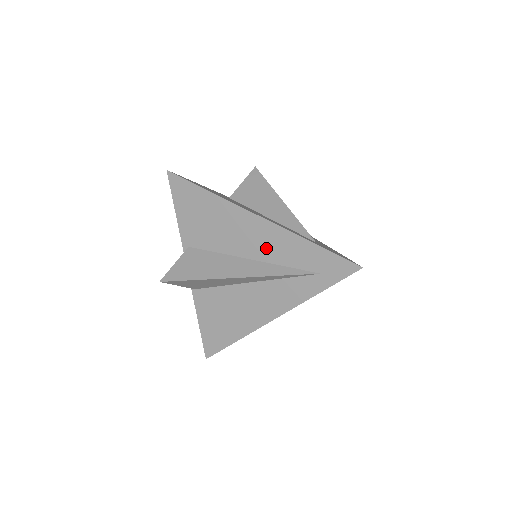
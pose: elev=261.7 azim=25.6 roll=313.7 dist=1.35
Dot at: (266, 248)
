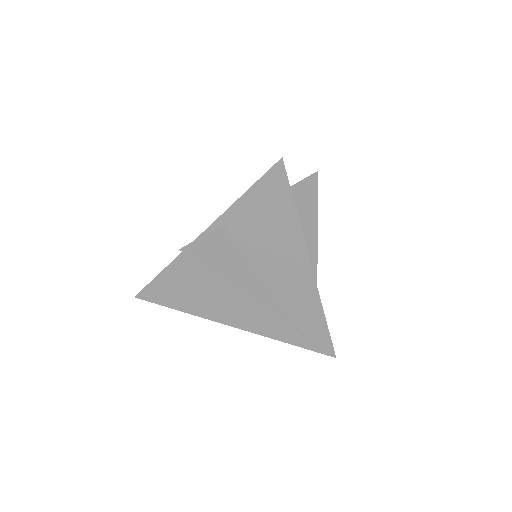
Dot at: (289, 290)
